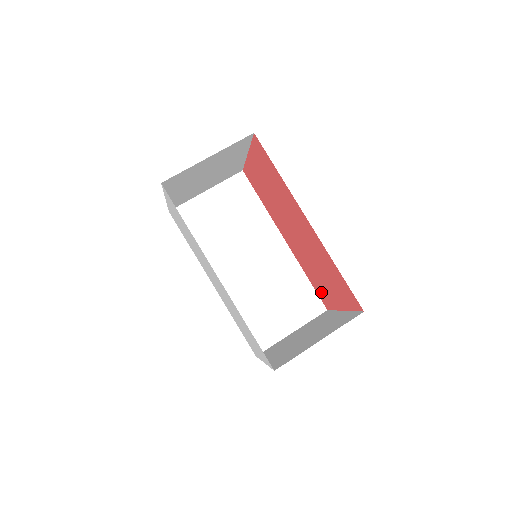
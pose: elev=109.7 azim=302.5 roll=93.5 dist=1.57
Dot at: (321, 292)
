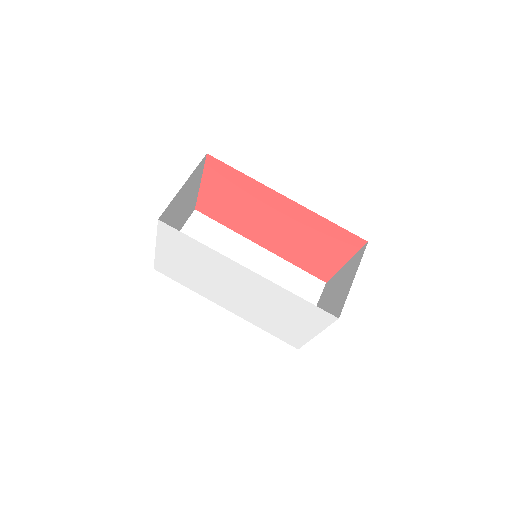
Dot at: (315, 268)
